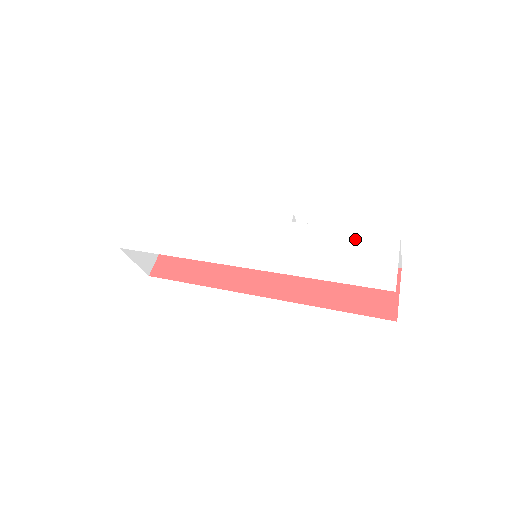
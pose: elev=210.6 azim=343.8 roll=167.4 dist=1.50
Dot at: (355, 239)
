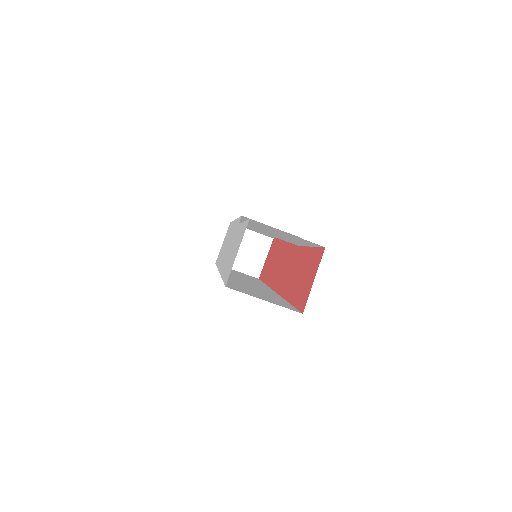
Dot at: (240, 233)
